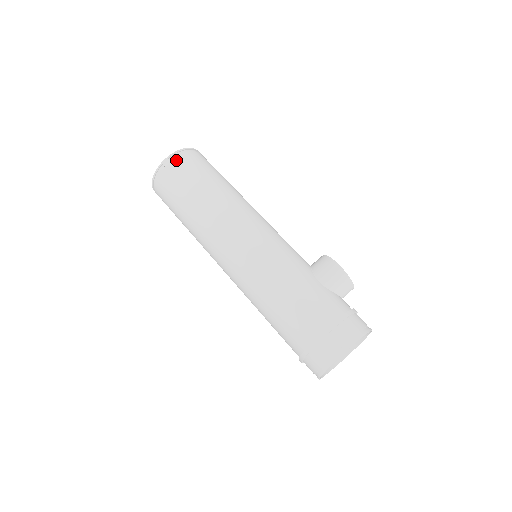
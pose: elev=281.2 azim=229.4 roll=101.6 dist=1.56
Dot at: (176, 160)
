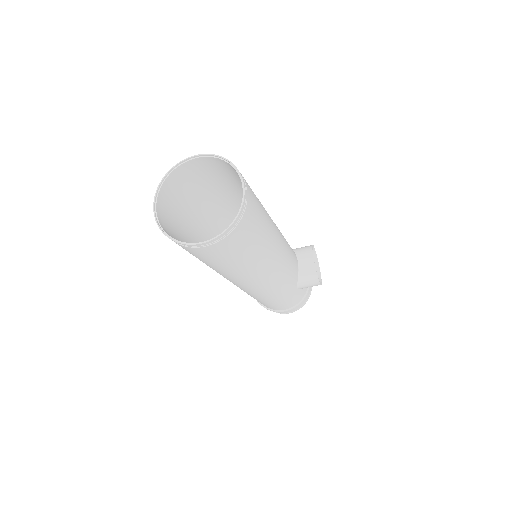
Dot at: (212, 247)
